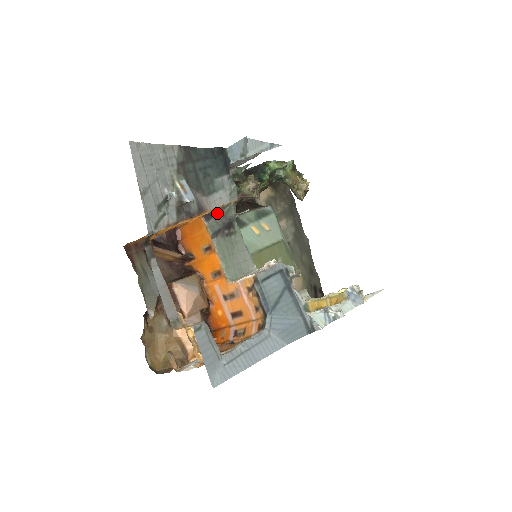
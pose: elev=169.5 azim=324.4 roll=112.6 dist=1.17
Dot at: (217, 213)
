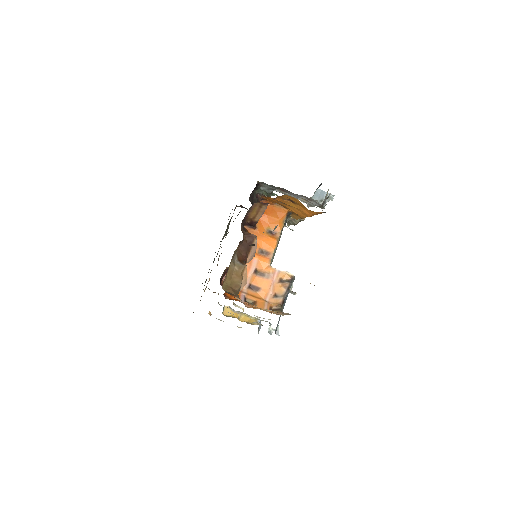
Dot at: occluded
